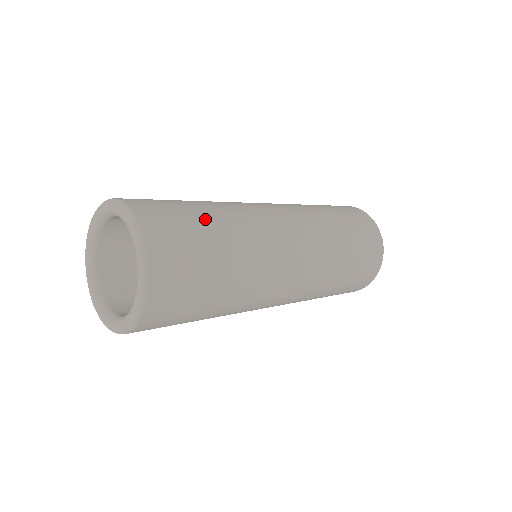
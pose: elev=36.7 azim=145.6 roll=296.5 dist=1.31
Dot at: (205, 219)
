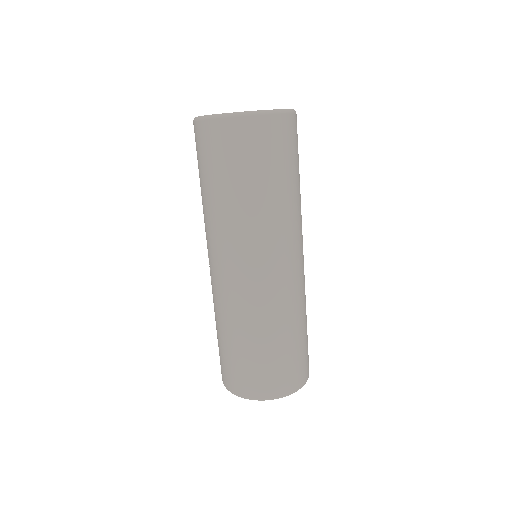
Dot at: occluded
